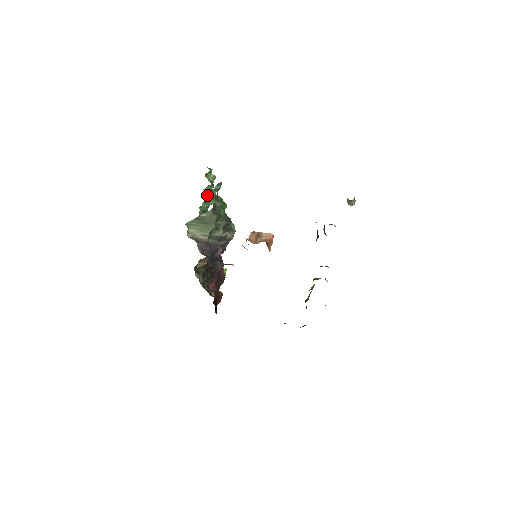
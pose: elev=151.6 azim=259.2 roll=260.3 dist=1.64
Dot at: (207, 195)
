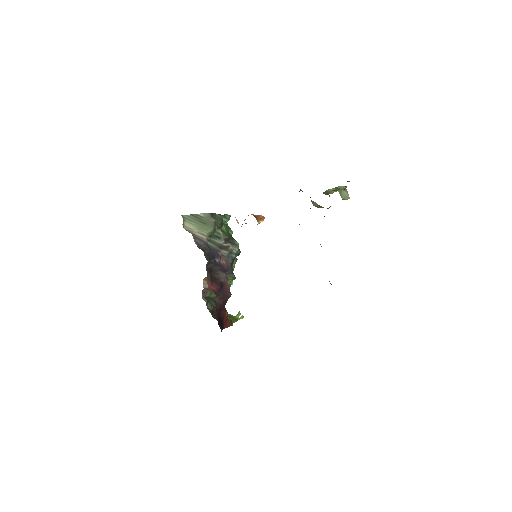
Dot at: occluded
